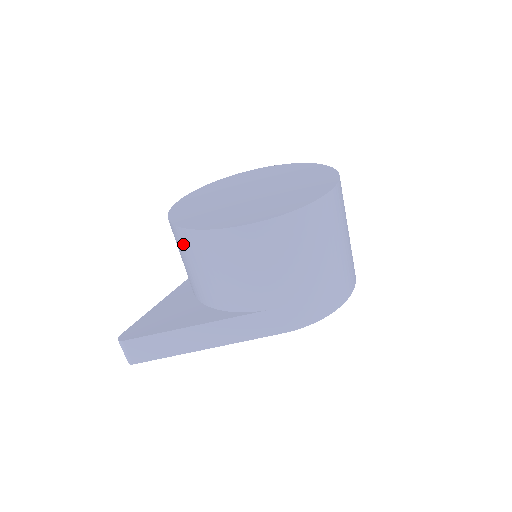
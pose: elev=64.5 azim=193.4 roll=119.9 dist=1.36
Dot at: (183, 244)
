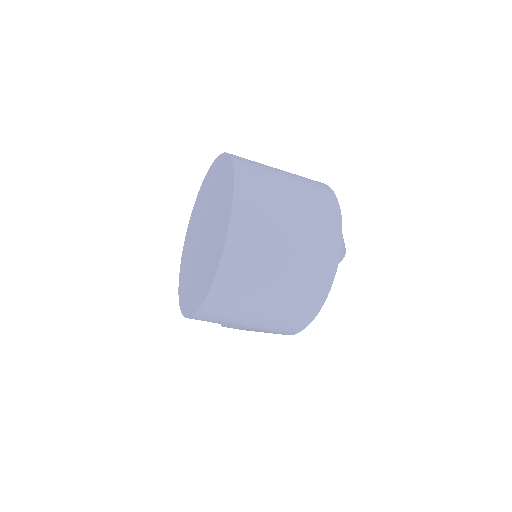
Dot at: occluded
